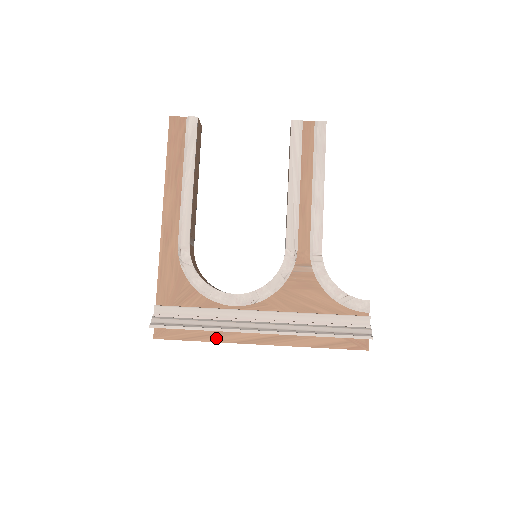
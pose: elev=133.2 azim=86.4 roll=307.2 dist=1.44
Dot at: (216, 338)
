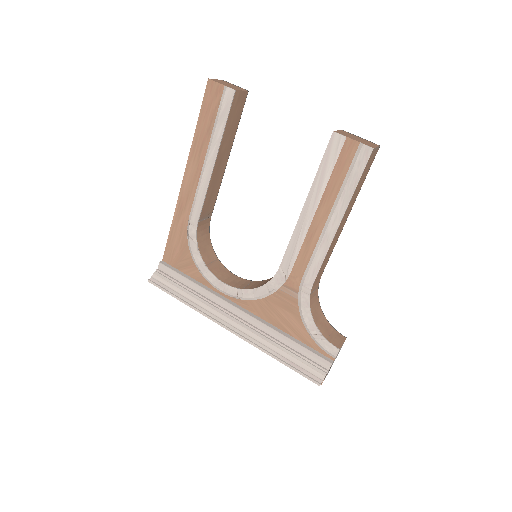
Dot at: occluded
